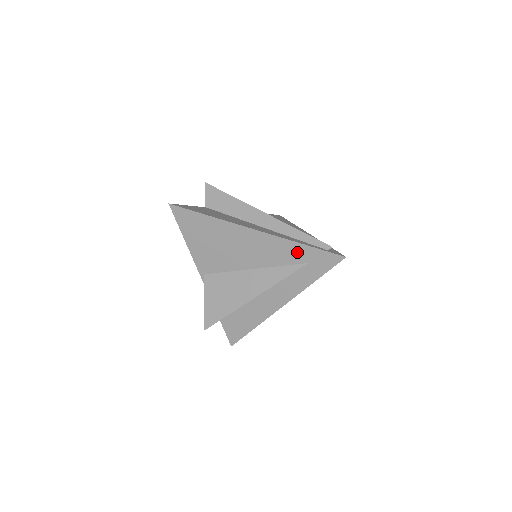
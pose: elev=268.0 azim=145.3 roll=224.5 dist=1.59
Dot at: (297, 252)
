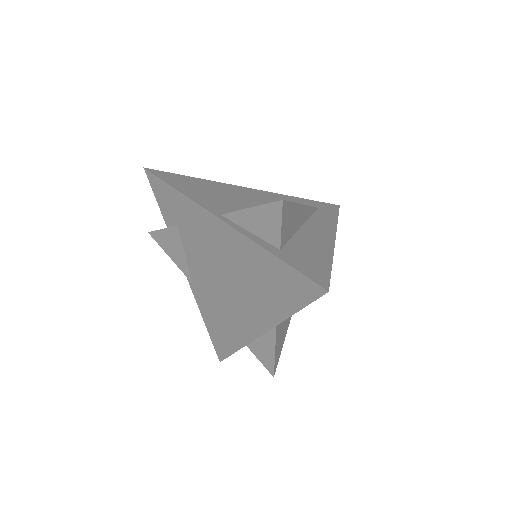
Dot at: (301, 202)
